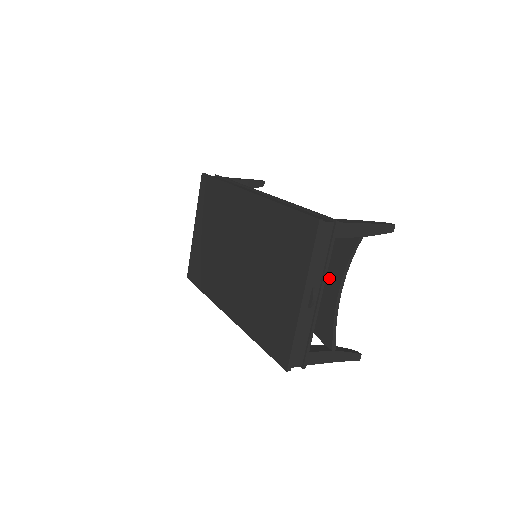
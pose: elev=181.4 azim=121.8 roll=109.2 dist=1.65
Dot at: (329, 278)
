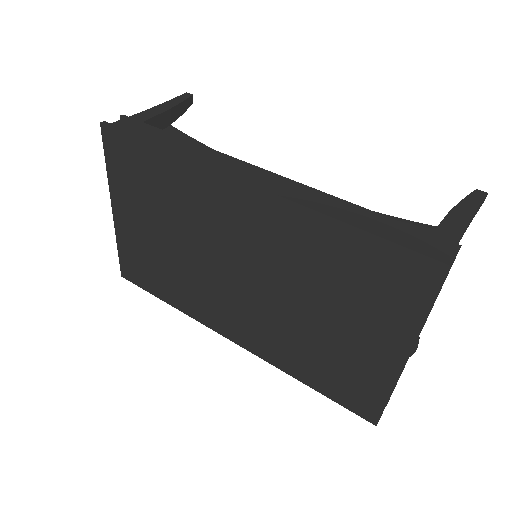
Dot at: occluded
